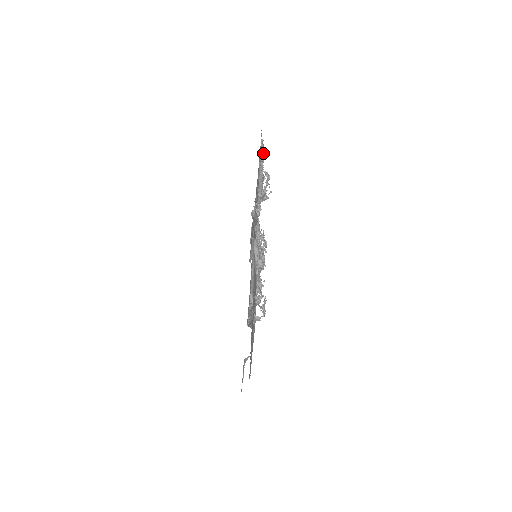
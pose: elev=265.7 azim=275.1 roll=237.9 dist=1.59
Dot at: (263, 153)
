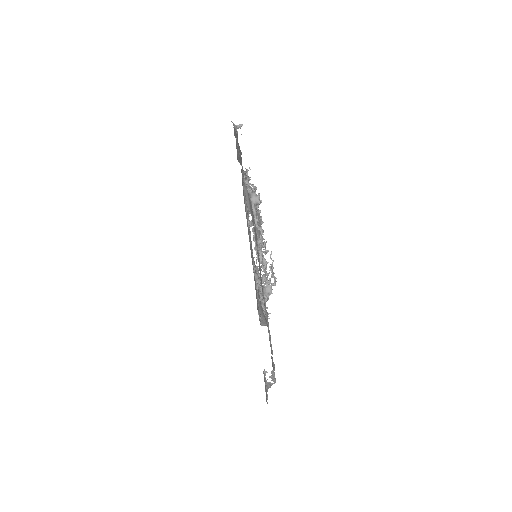
Dot at: occluded
